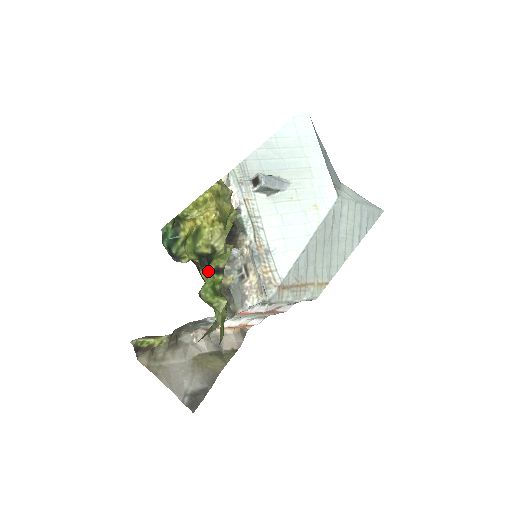
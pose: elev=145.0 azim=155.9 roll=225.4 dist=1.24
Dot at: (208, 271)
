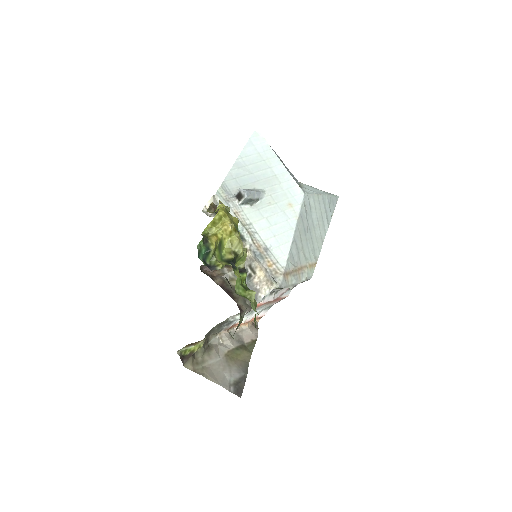
Dot at: (238, 271)
